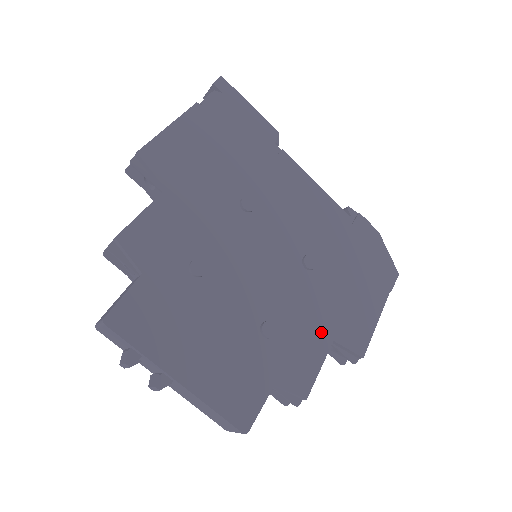
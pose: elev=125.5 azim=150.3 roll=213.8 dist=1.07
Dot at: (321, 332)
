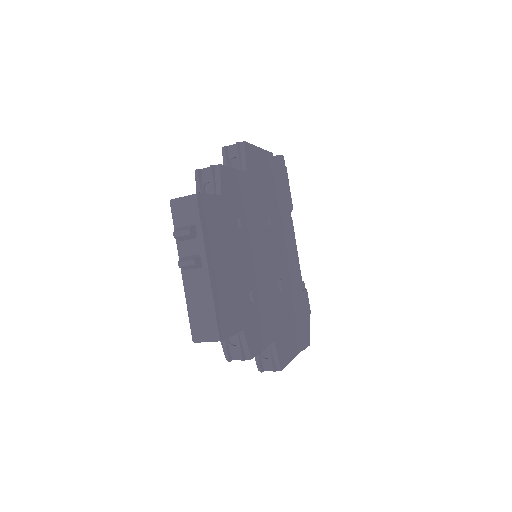
Dot at: (271, 329)
